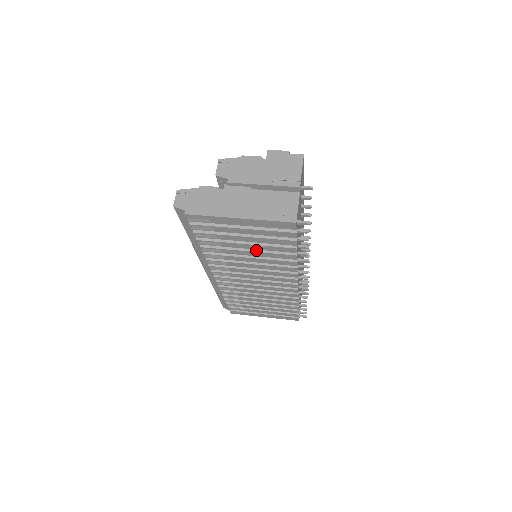
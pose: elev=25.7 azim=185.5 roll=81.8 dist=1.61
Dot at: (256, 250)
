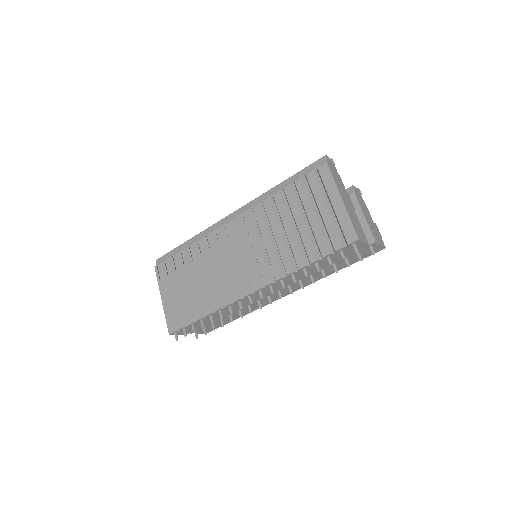
Dot at: (296, 233)
